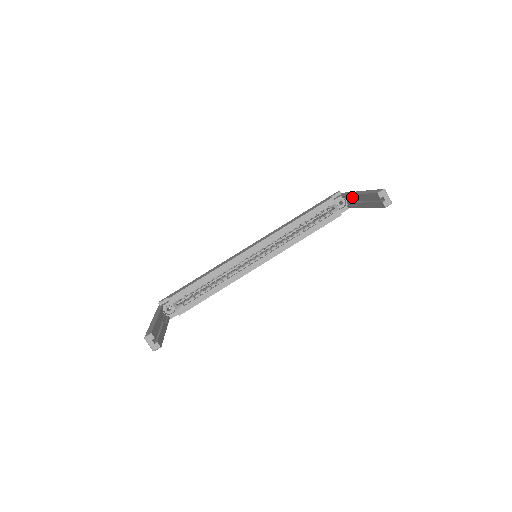
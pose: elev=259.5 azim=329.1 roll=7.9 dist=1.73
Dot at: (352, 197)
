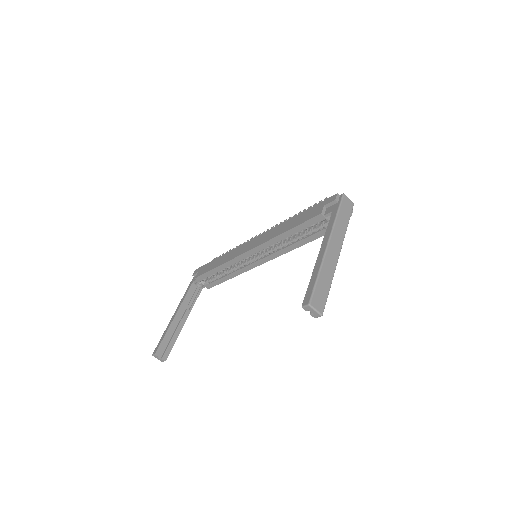
Dot at: occluded
